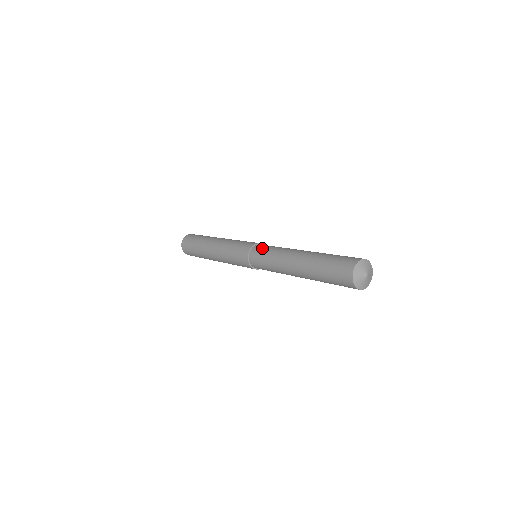
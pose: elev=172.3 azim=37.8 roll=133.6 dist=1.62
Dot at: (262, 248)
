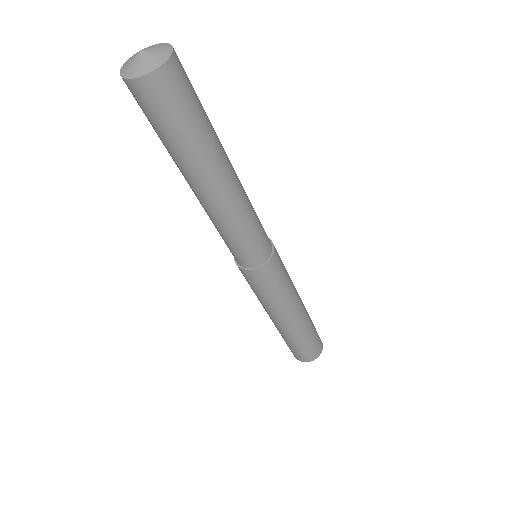
Dot at: occluded
